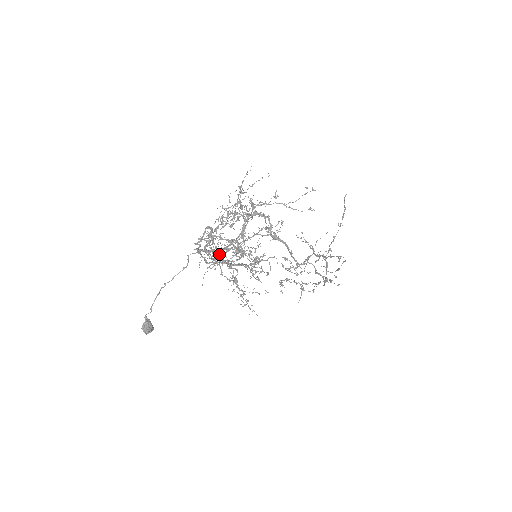
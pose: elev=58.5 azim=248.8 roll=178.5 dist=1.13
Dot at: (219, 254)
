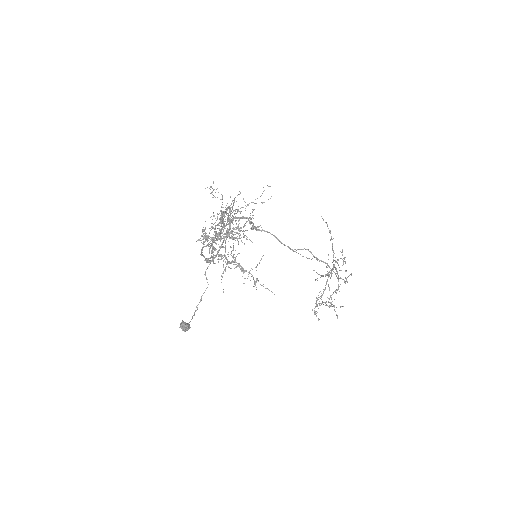
Dot at: occluded
